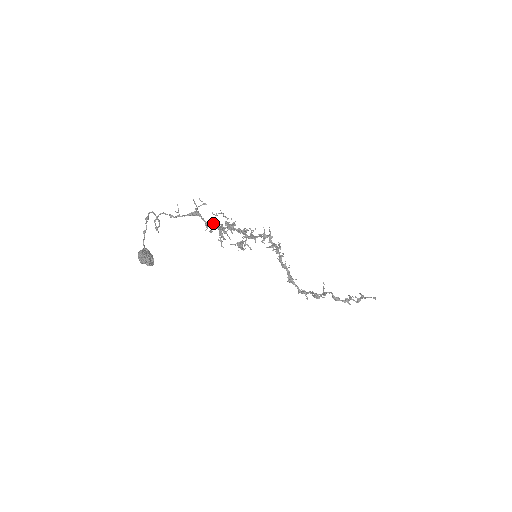
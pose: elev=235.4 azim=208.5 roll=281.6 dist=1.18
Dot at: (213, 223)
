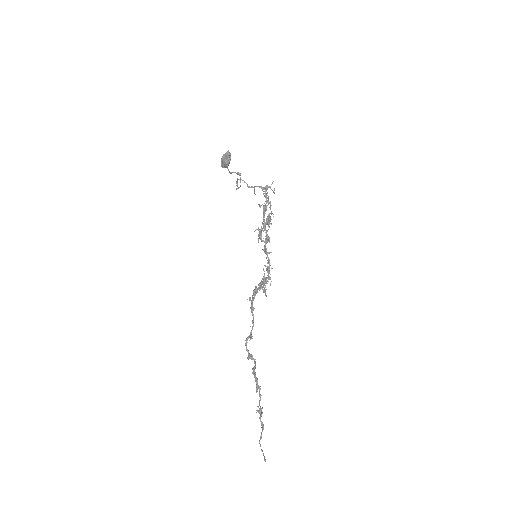
Dot at: occluded
